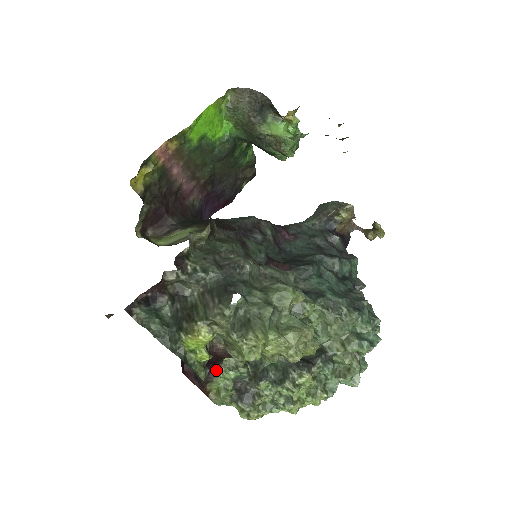
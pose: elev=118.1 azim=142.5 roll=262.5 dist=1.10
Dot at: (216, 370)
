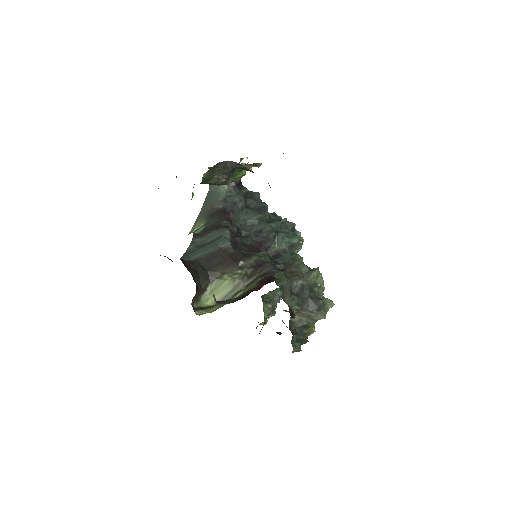
Dot at: (264, 319)
